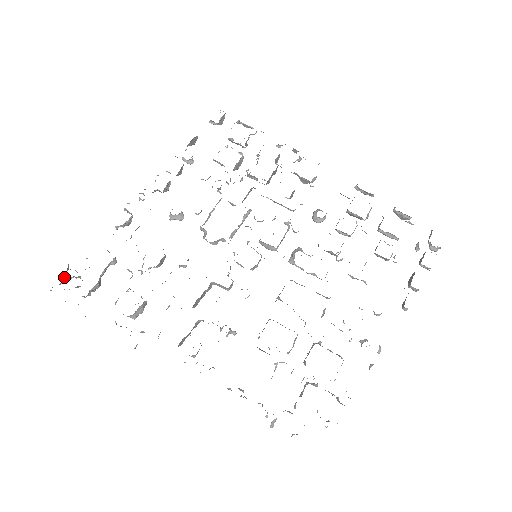
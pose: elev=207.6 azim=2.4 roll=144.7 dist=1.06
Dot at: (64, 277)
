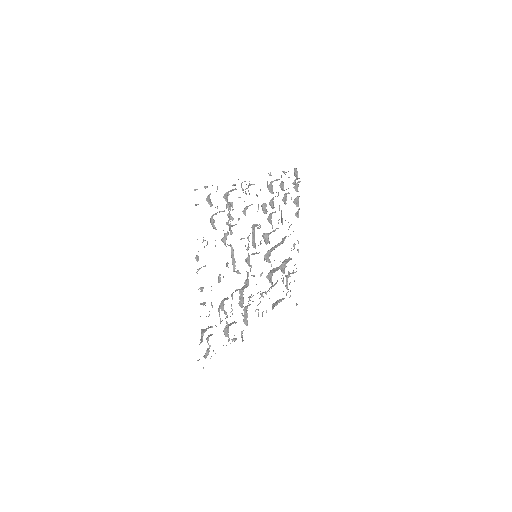
Dot at: occluded
